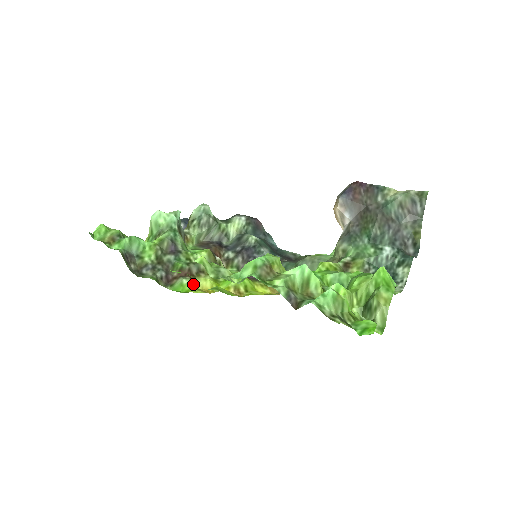
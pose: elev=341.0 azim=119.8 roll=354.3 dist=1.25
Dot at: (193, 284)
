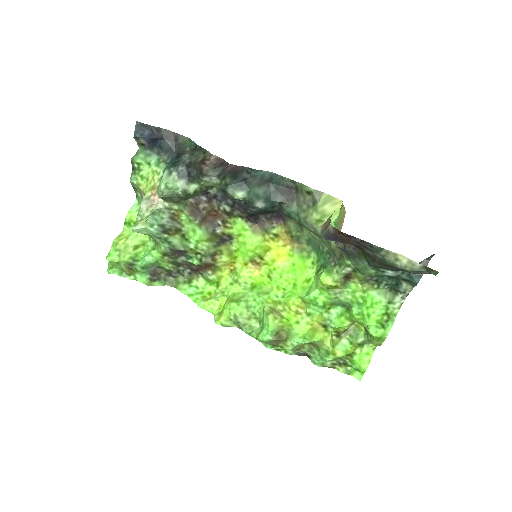
Dot at: (217, 273)
